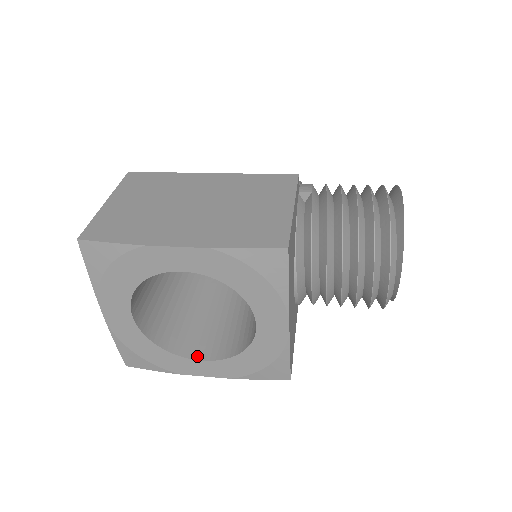
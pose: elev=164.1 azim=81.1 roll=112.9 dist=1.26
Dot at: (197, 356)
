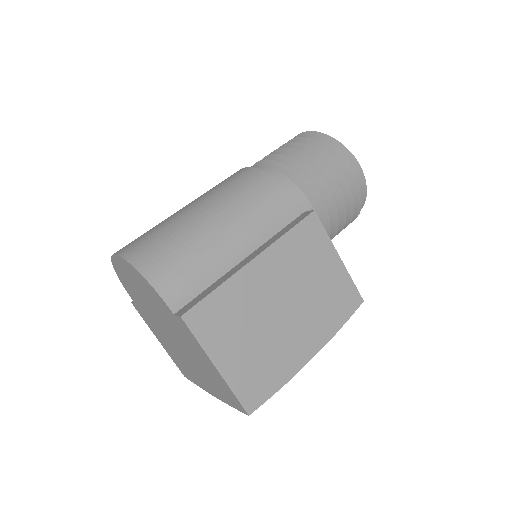
Dot at: occluded
